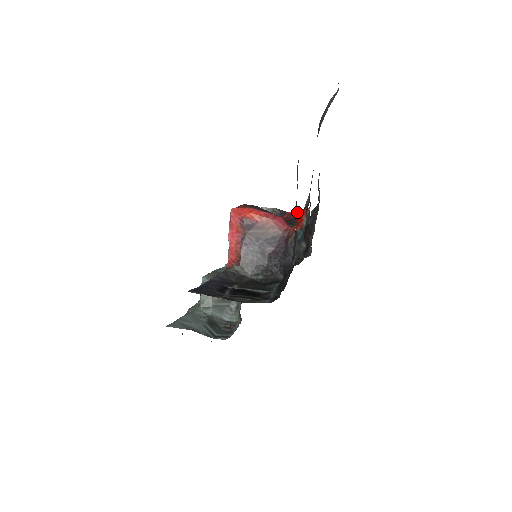
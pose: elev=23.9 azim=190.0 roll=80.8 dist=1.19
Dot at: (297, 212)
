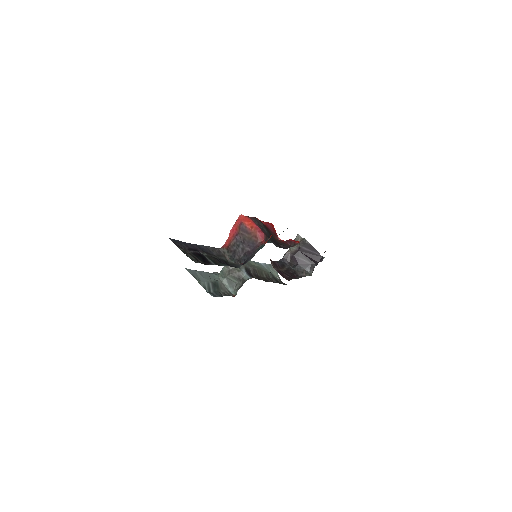
Dot at: (293, 241)
